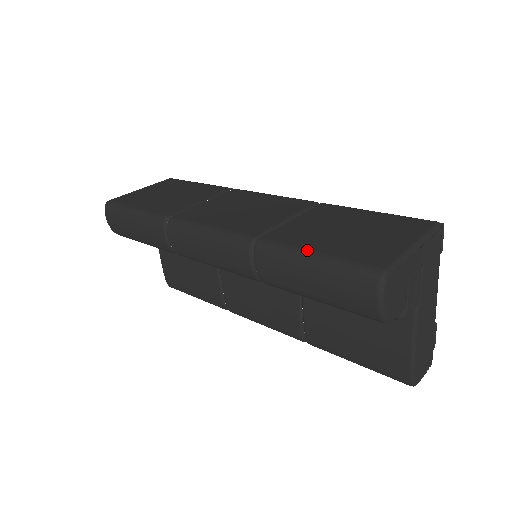
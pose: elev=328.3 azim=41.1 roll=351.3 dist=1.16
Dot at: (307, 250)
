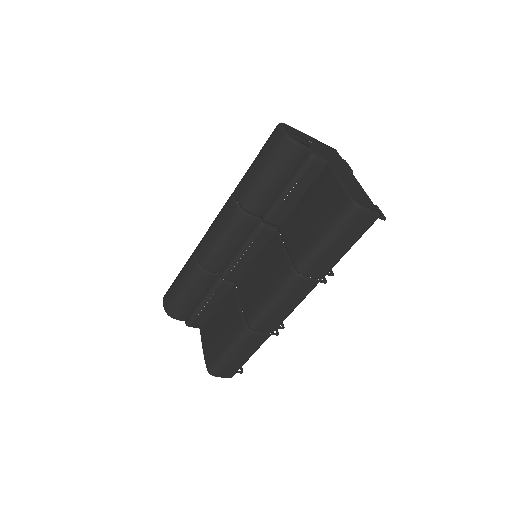
Dot at: occluded
